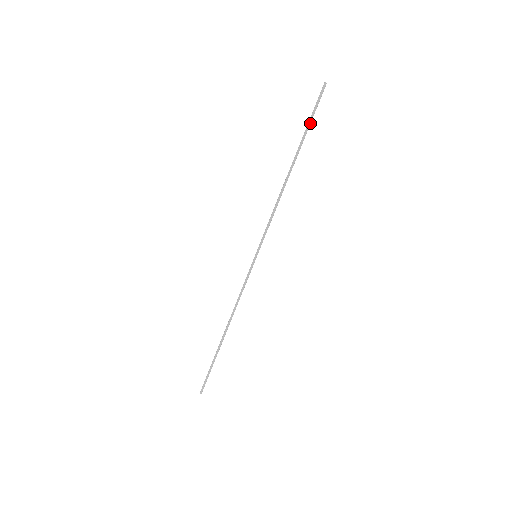
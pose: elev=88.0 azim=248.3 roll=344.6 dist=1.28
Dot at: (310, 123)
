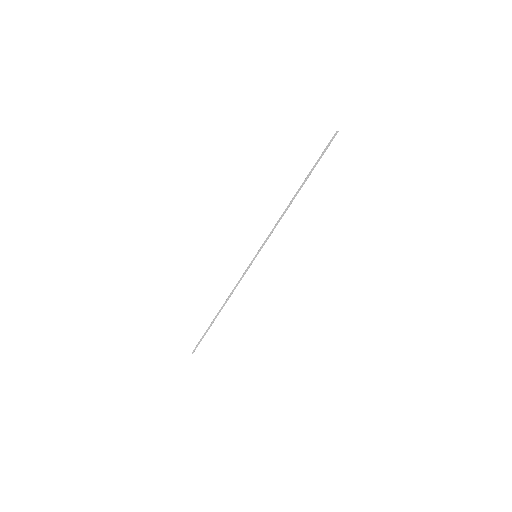
Dot at: (319, 160)
